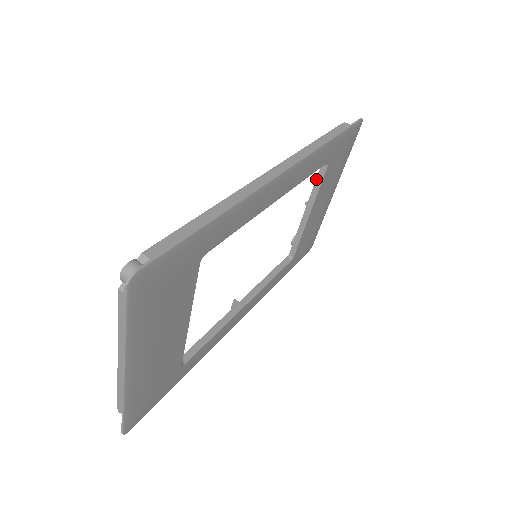
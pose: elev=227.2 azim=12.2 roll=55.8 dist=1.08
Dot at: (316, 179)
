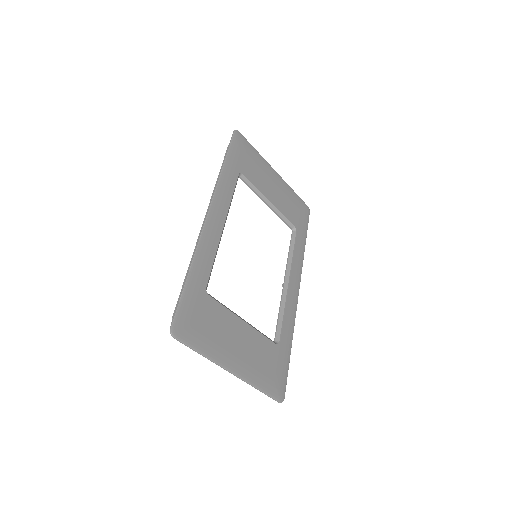
Dot at: (247, 185)
